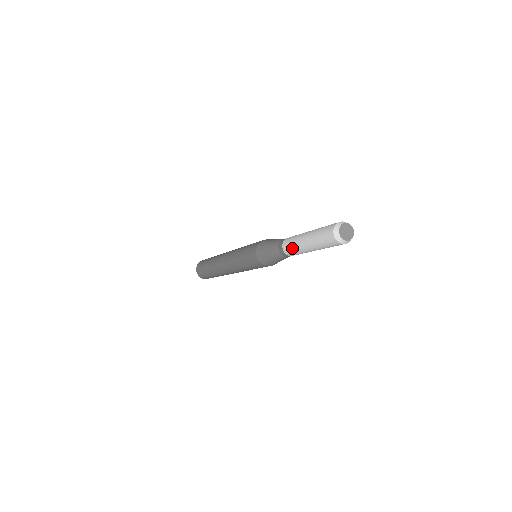
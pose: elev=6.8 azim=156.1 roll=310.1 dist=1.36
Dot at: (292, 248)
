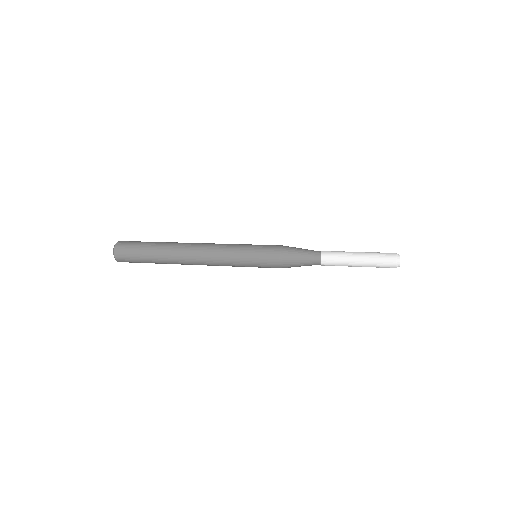
Dot at: occluded
